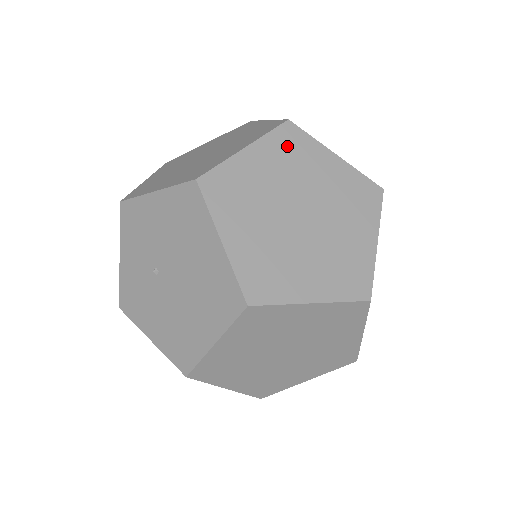
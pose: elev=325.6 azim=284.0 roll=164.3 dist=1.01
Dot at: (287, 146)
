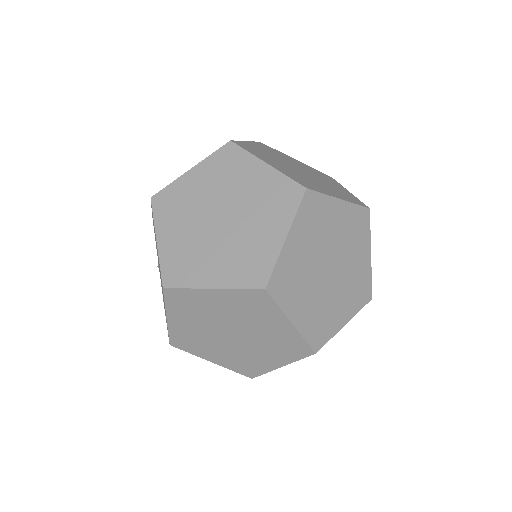
Dot at: (224, 163)
